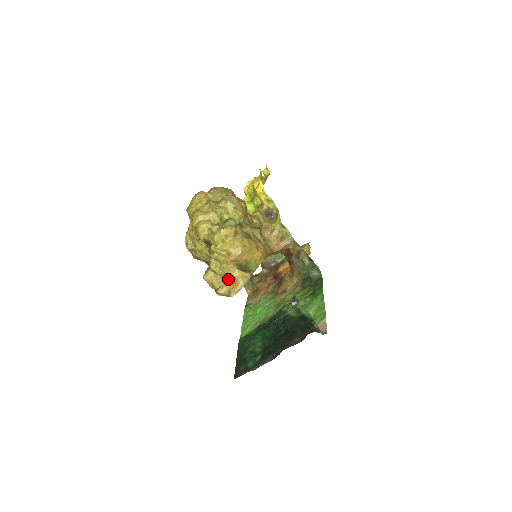
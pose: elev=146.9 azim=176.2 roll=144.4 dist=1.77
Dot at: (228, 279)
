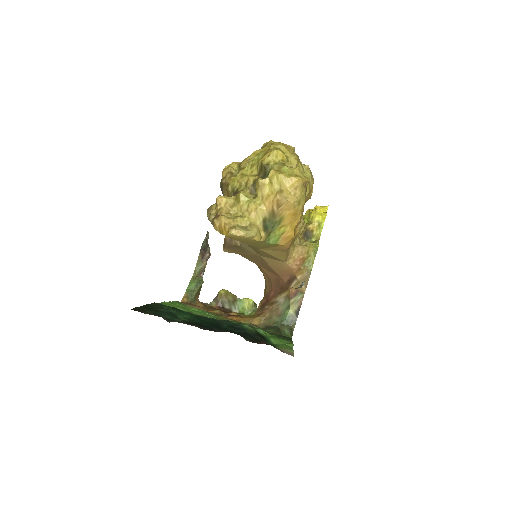
Dot at: (244, 218)
